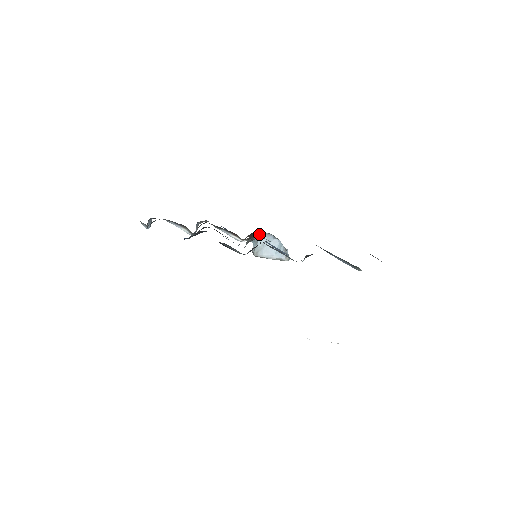
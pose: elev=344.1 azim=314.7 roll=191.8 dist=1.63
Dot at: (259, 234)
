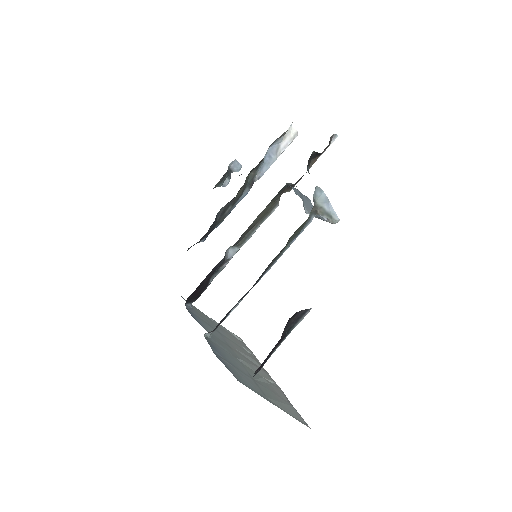
Dot at: (290, 184)
